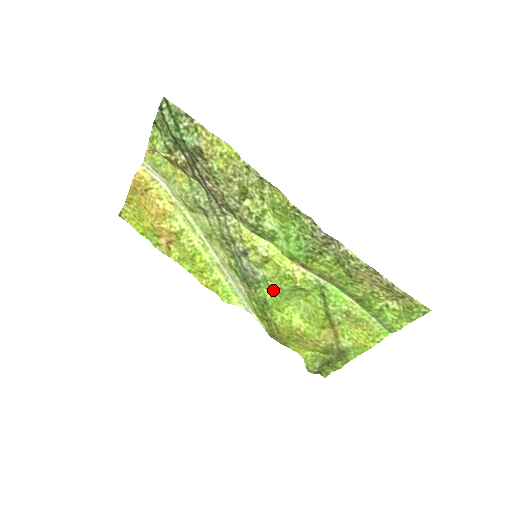
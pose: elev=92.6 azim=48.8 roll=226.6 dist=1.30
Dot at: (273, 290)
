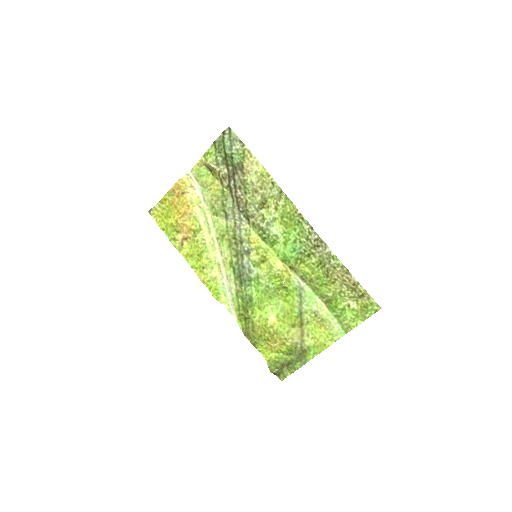
Dot at: (261, 288)
